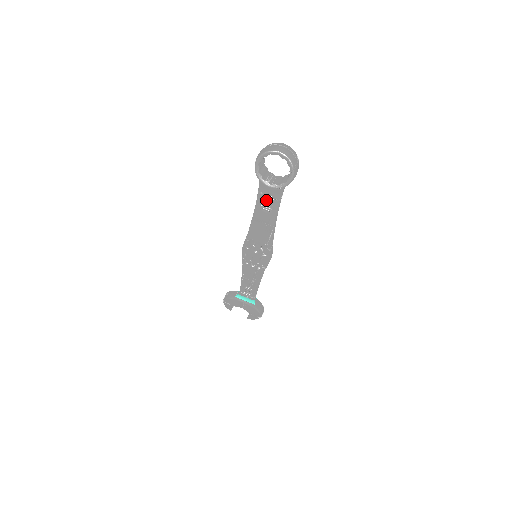
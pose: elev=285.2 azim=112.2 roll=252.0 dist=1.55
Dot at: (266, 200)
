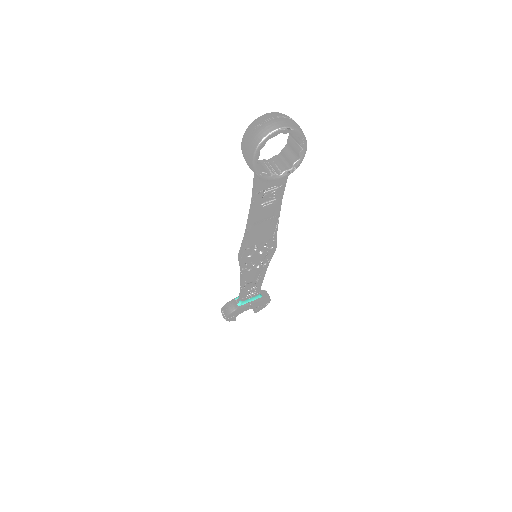
Dot at: (267, 195)
